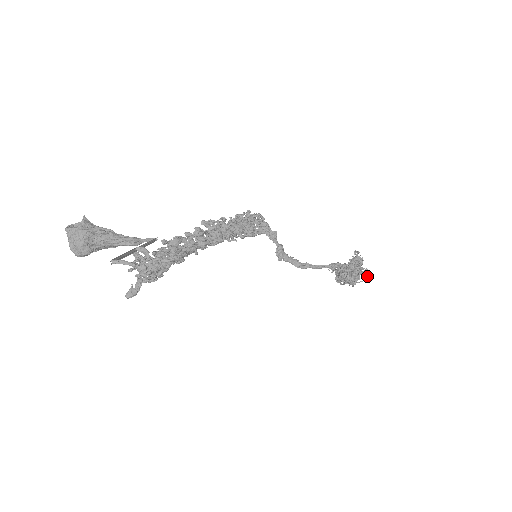
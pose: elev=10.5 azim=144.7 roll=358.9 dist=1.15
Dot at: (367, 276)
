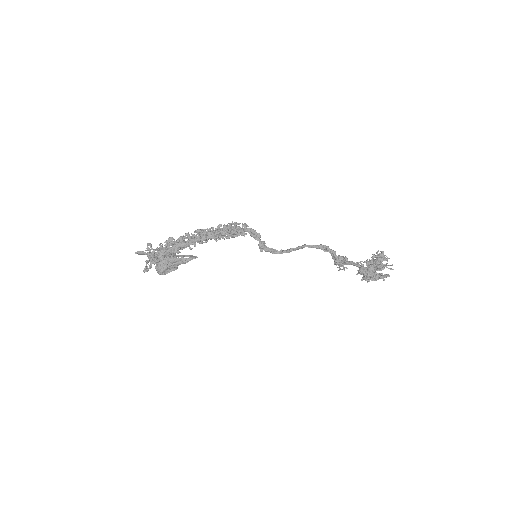
Dot at: (391, 269)
